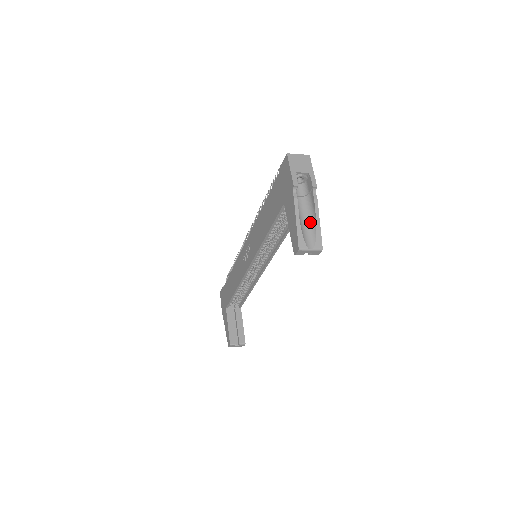
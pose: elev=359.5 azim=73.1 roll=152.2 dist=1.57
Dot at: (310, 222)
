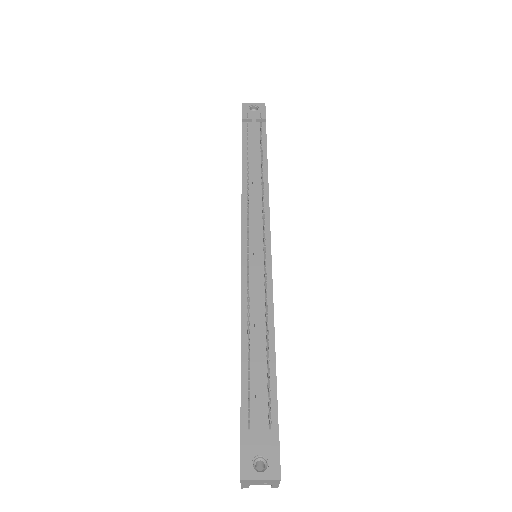
Dot at: occluded
